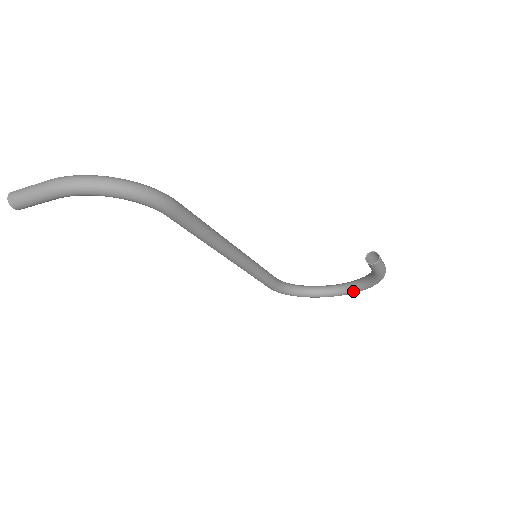
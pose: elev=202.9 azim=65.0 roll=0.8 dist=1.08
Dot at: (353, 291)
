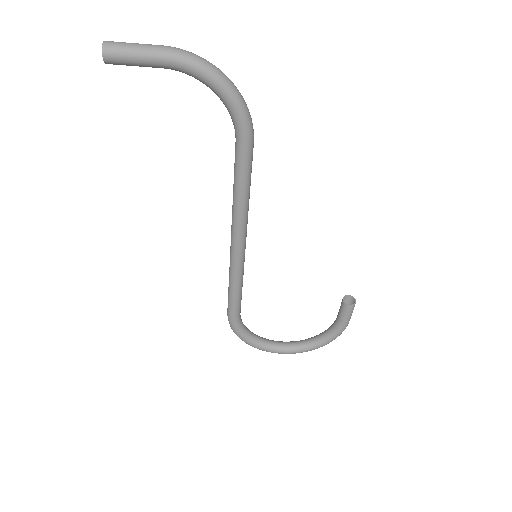
Dot at: (301, 349)
